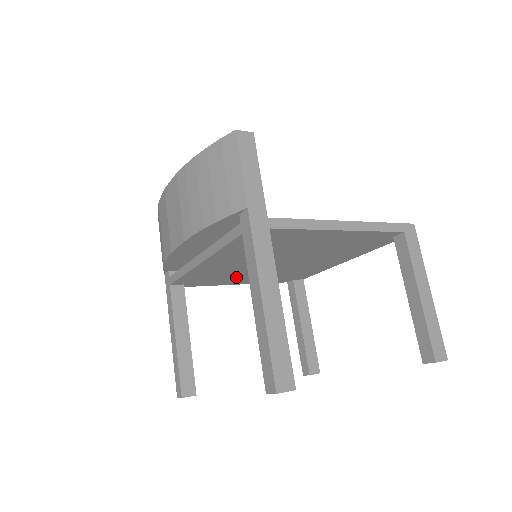
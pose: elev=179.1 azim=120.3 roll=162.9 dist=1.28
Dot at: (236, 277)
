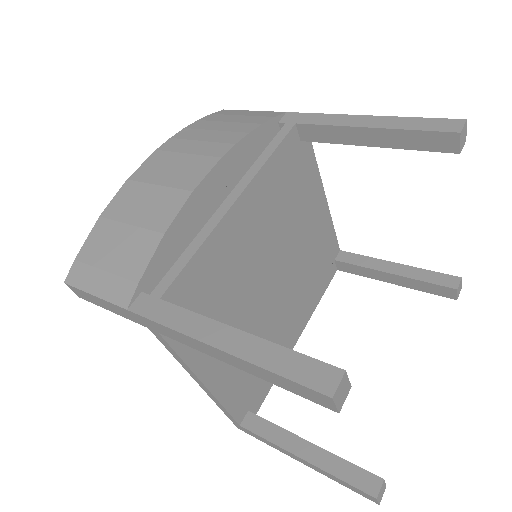
Dot at: occluded
